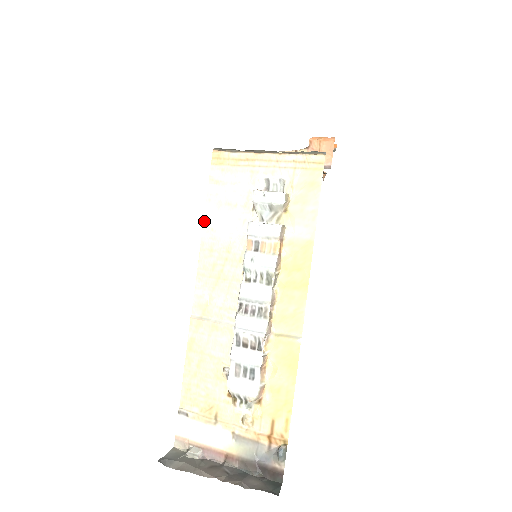
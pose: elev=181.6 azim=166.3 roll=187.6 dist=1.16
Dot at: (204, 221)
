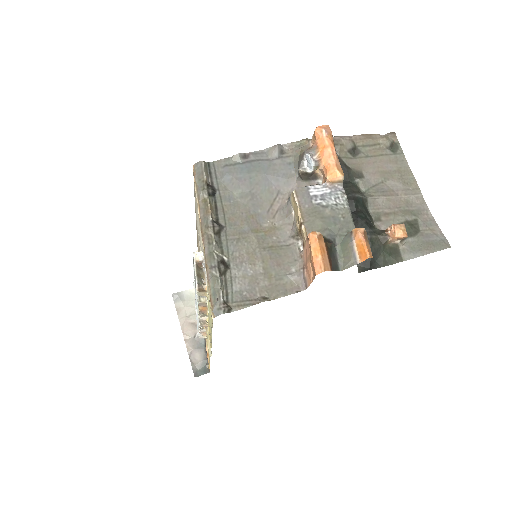
Dot at: (195, 210)
